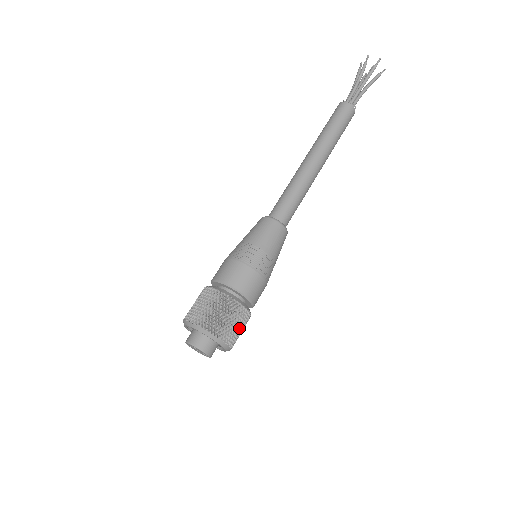
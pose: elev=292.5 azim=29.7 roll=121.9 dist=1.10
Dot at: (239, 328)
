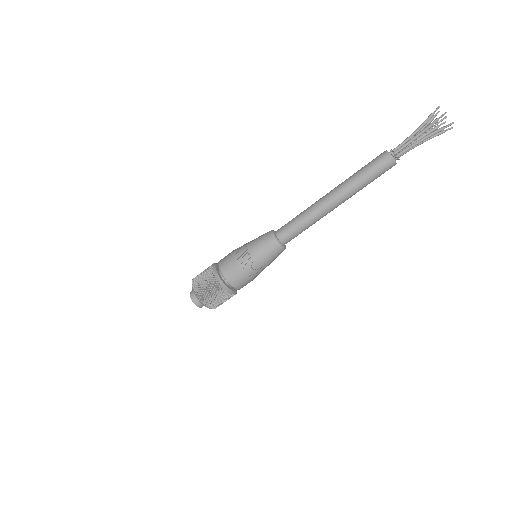
Dot at: (216, 297)
